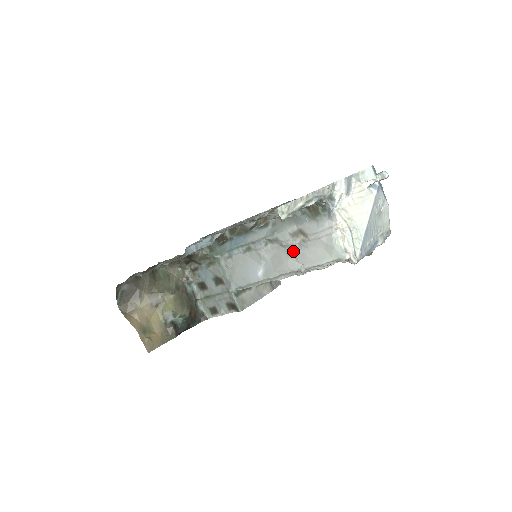
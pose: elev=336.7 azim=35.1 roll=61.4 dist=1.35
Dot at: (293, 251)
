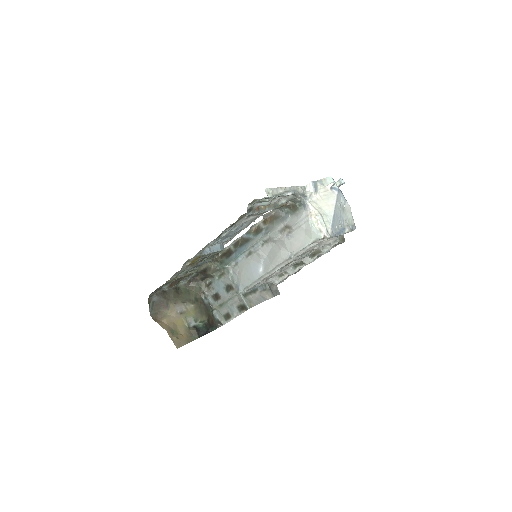
Dot at: (283, 243)
